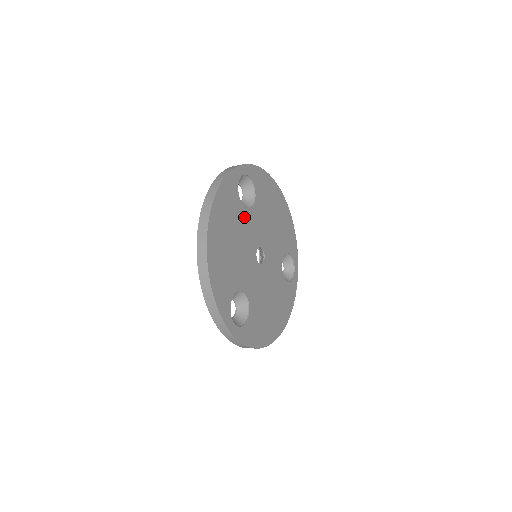
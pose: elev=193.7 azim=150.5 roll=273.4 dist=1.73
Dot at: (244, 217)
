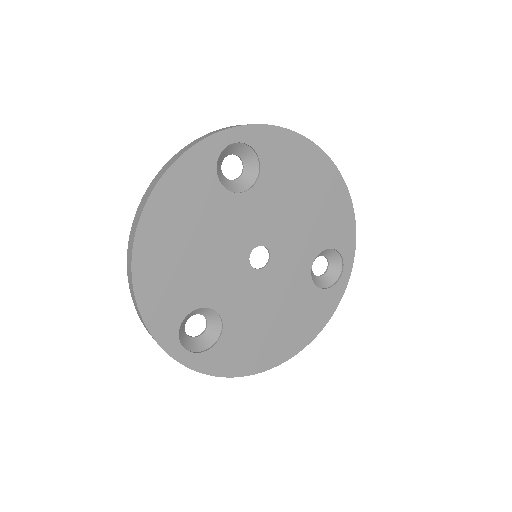
Dot at: (227, 206)
